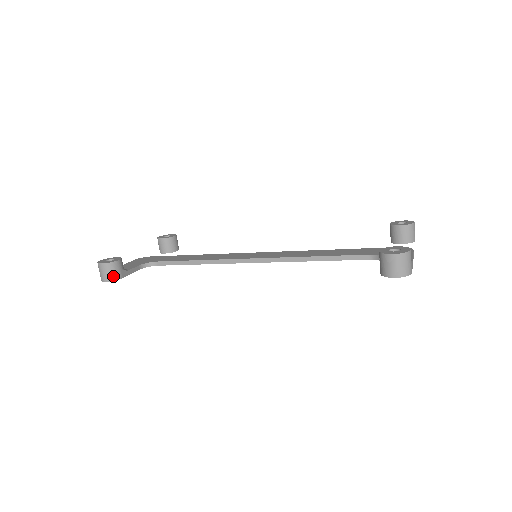
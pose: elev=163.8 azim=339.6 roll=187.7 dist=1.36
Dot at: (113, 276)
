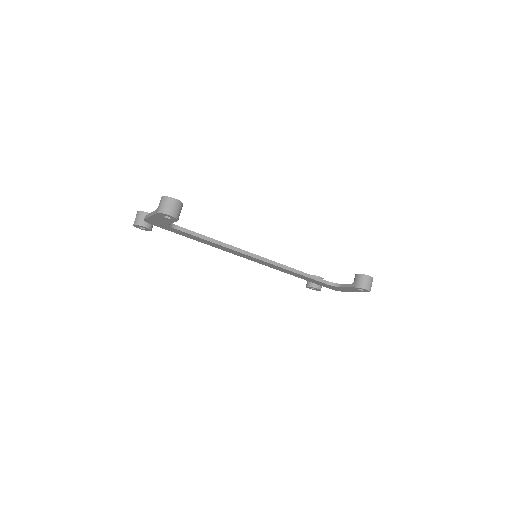
Dot at: (178, 214)
